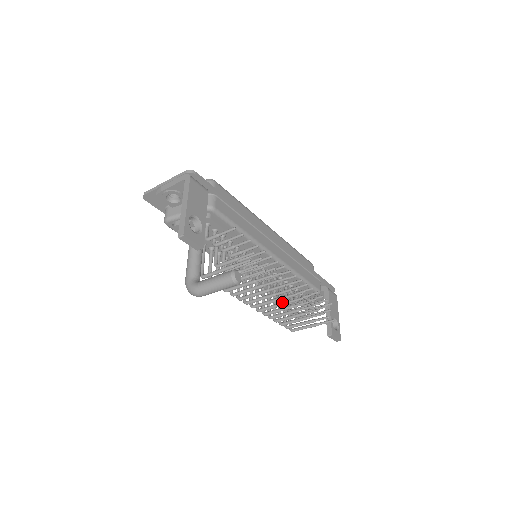
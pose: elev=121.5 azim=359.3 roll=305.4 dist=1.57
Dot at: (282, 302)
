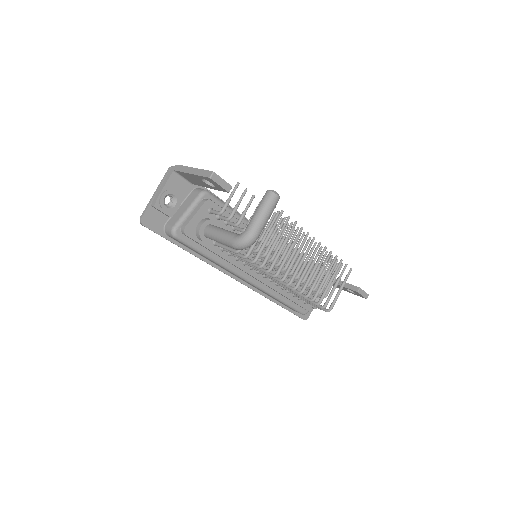
Dot at: (308, 261)
